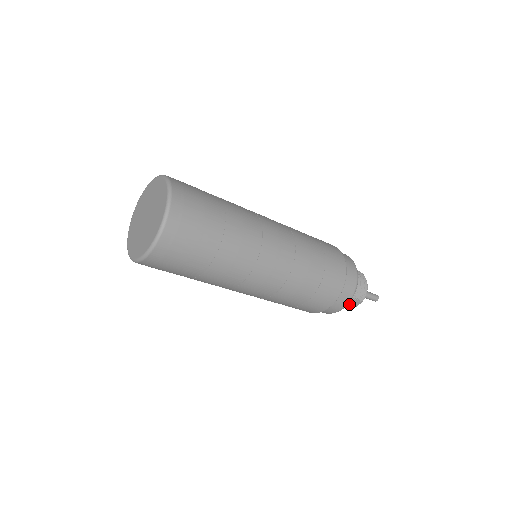
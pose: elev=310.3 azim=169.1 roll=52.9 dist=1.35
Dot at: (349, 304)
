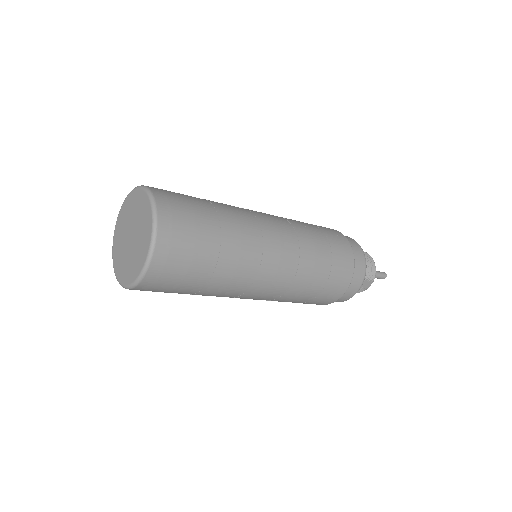
Dot at: (361, 287)
